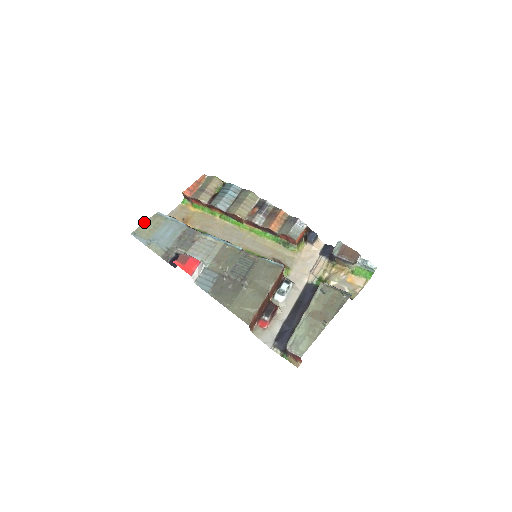
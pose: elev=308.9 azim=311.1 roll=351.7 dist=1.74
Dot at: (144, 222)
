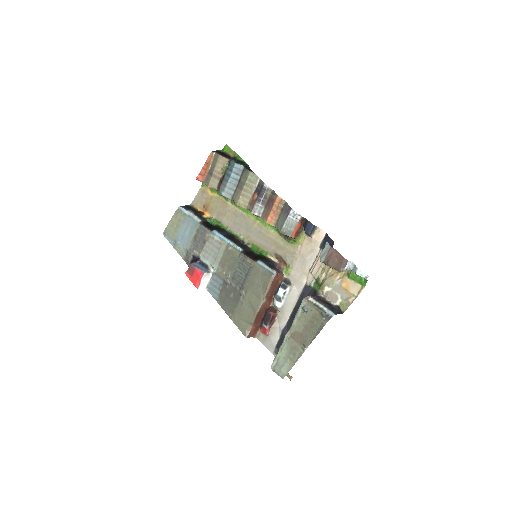
Dot at: (170, 220)
